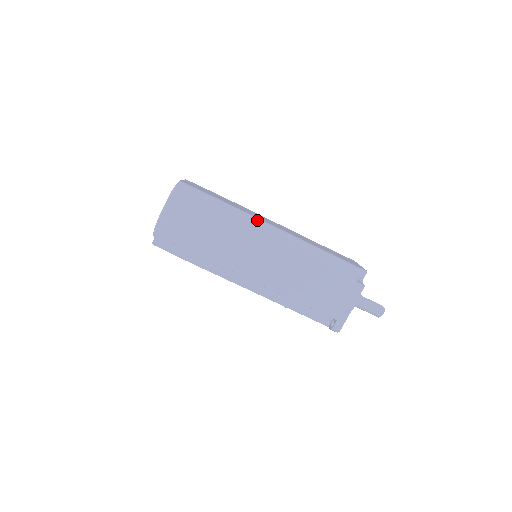
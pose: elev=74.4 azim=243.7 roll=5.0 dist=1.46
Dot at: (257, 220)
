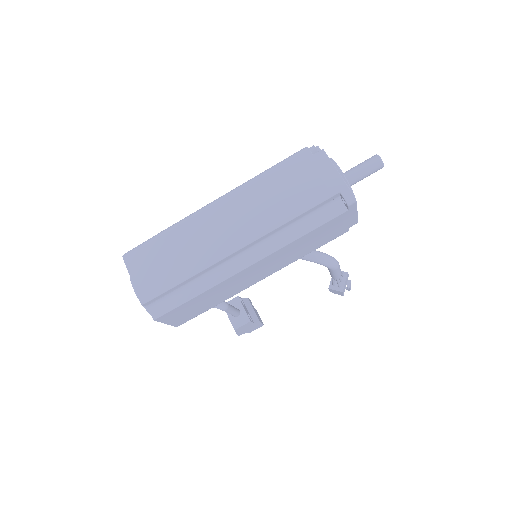
Dot at: (197, 211)
